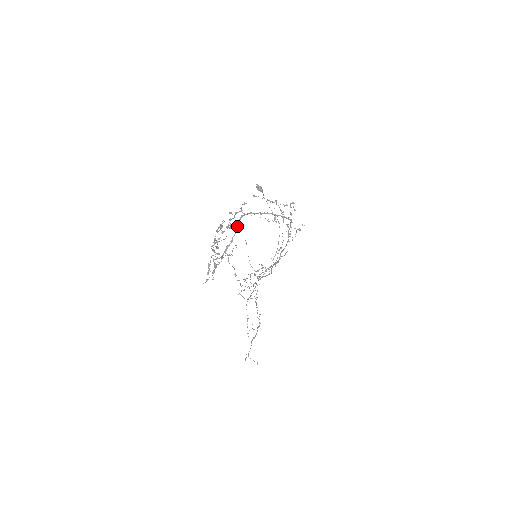
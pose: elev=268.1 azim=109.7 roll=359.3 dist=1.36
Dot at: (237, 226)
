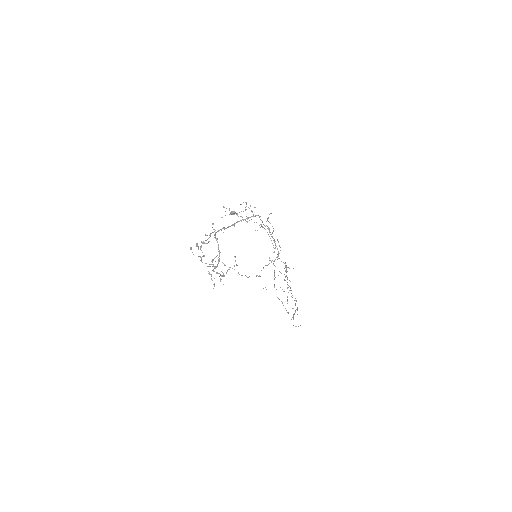
Dot at: occluded
